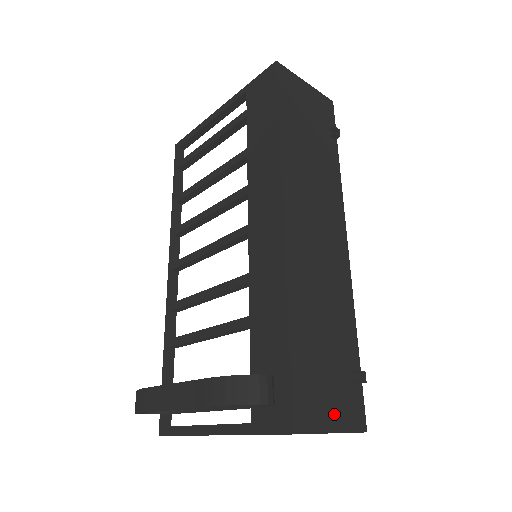
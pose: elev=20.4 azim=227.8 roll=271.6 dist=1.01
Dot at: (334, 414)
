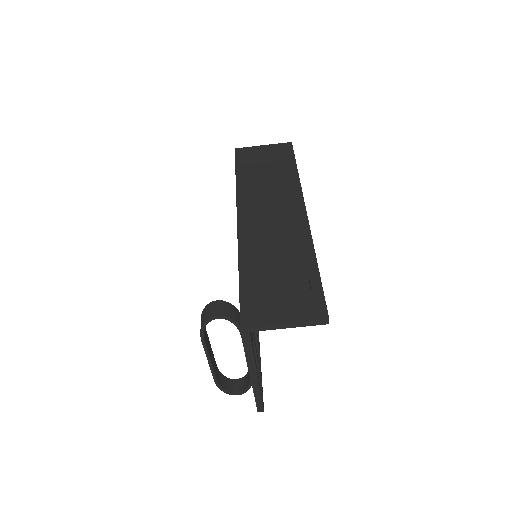
Dot at: (286, 312)
